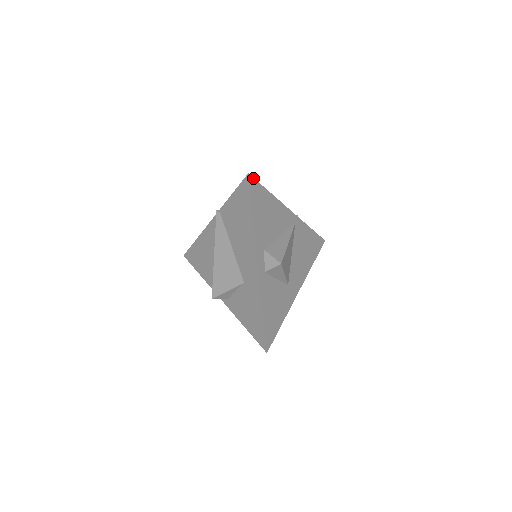
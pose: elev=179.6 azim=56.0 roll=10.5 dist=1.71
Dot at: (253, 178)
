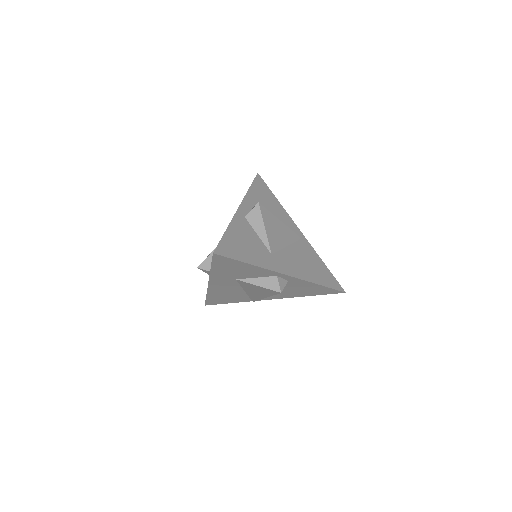
Dot at: (261, 178)
